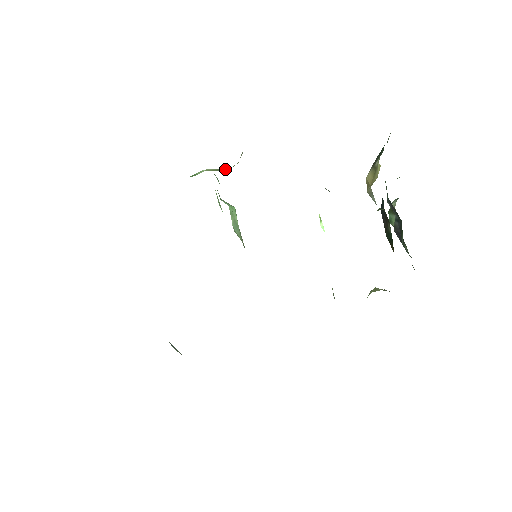
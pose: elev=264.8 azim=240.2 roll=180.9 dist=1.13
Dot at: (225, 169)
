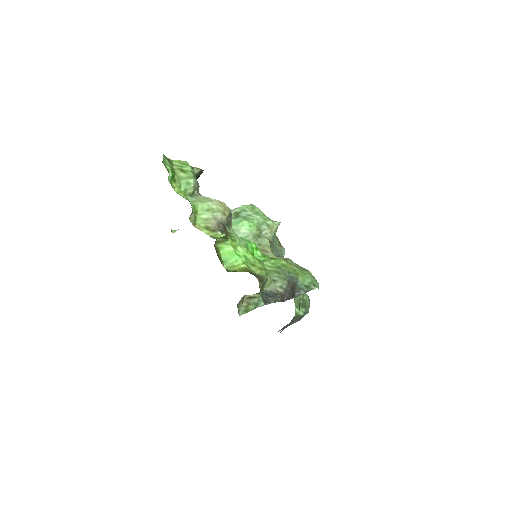
Dot at: occluded
